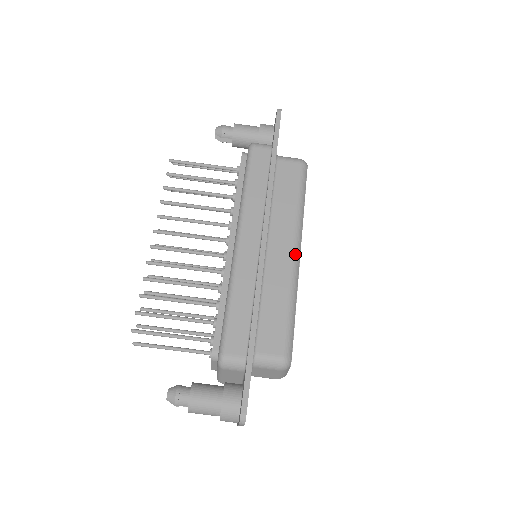
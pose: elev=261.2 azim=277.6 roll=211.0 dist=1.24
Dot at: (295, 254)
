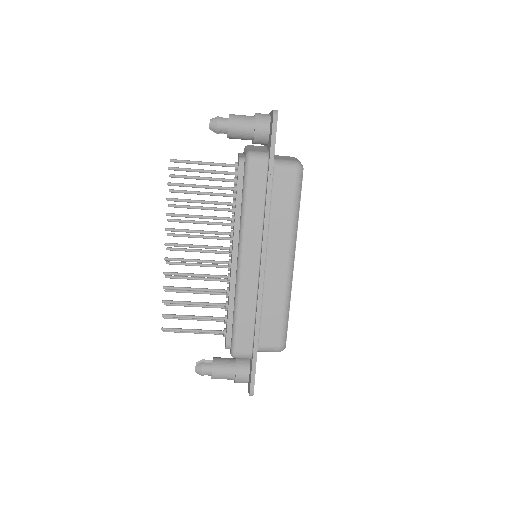
Dot at: (290, 264)
